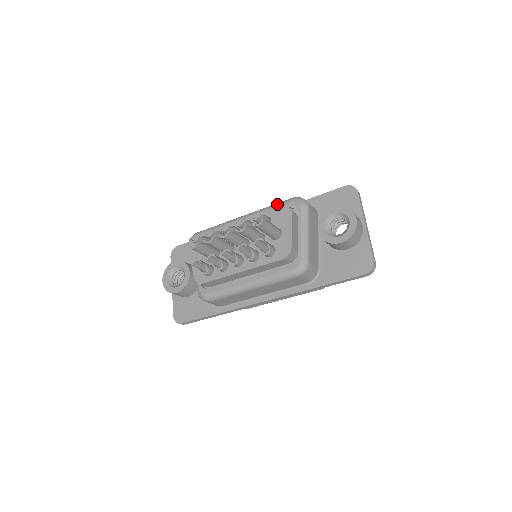
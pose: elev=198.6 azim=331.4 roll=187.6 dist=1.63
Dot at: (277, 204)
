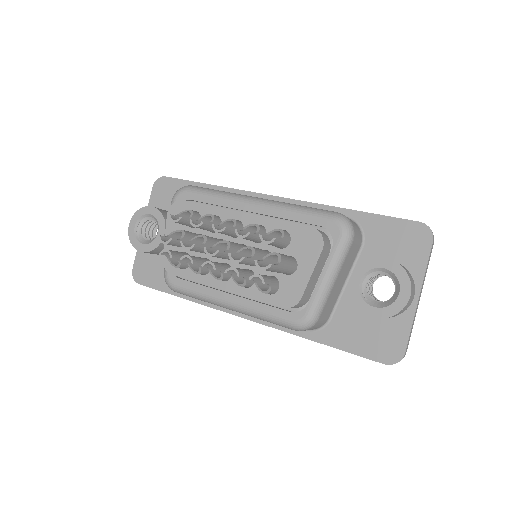
Dot at: (310, 211)
